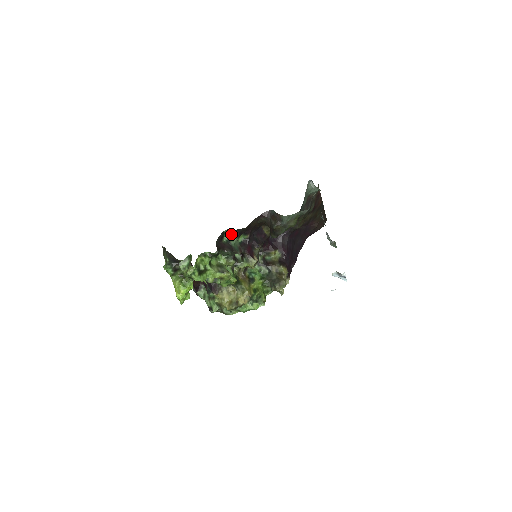
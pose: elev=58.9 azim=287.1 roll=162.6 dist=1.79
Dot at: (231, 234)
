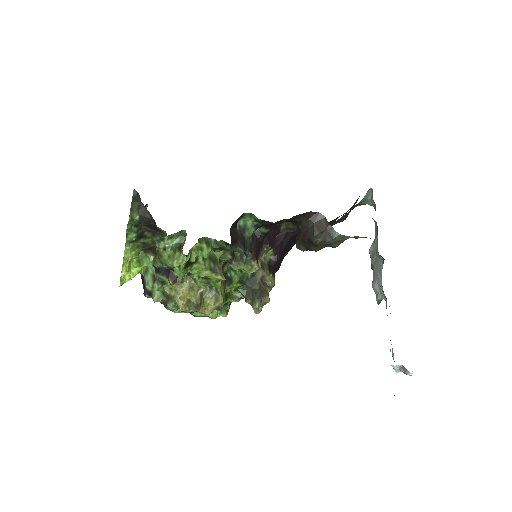
Dot at: (250, 220)
